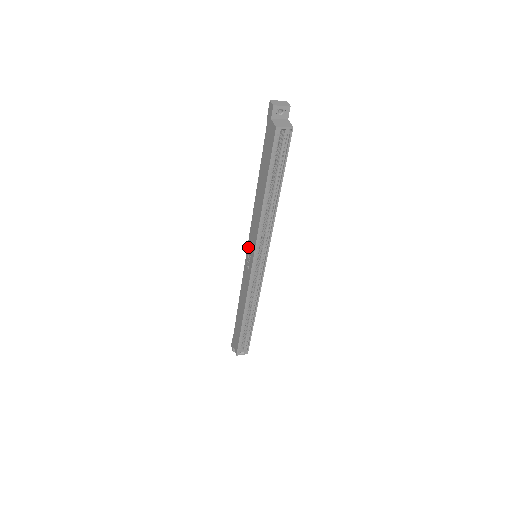
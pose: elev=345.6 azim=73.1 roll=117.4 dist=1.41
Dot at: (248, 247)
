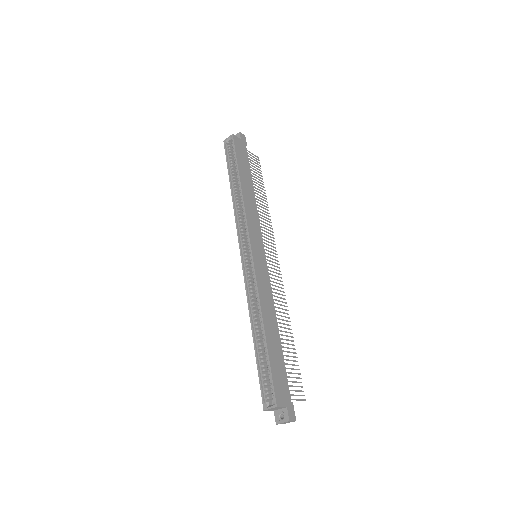
Dot at: occluded
